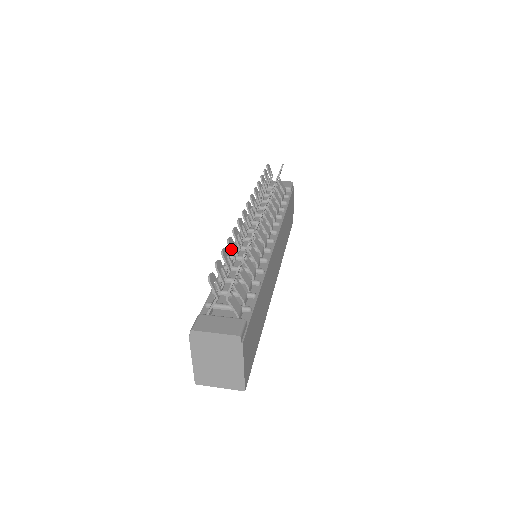
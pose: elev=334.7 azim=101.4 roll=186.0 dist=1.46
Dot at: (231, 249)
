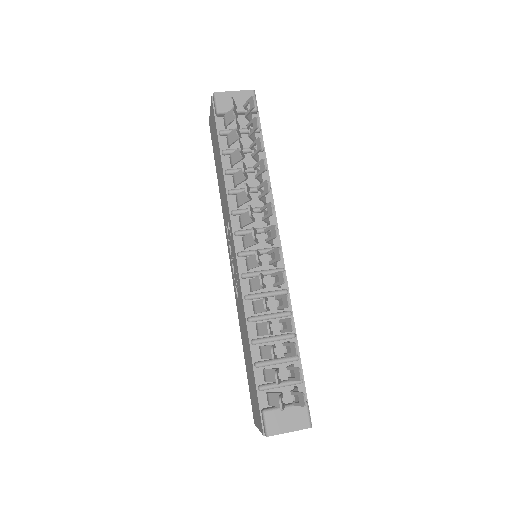
Dot at: (271, 334)
